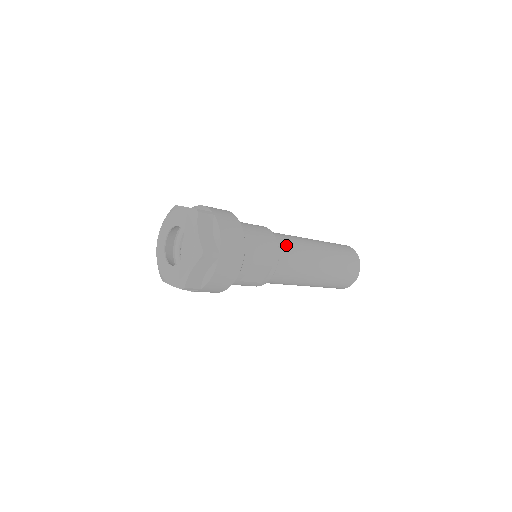
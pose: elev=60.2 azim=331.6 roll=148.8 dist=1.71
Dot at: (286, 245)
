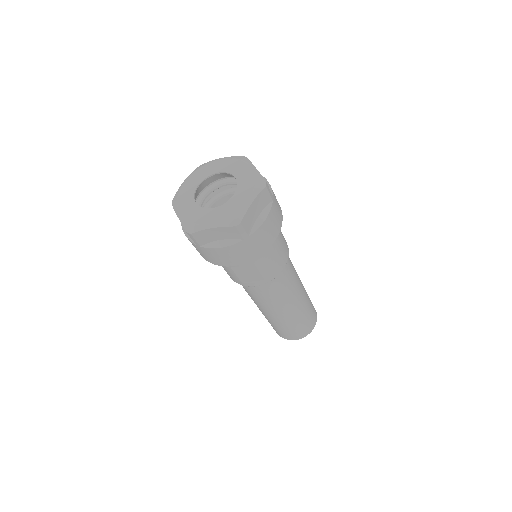
Dot at: (287, 272)
